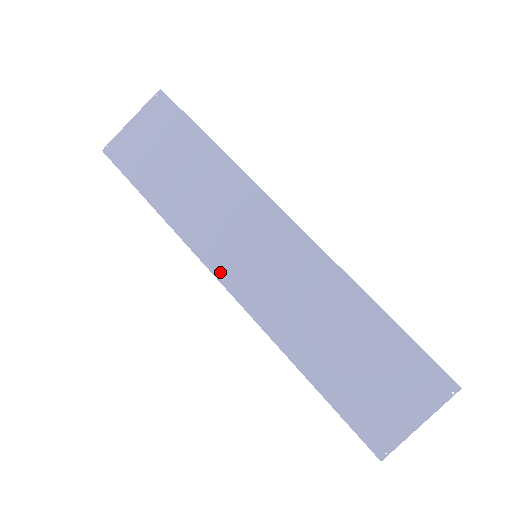
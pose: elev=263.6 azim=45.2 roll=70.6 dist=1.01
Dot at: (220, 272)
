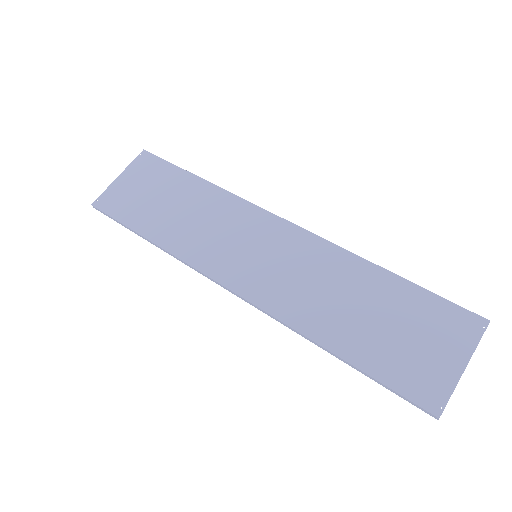
Dot at: (223, 278)
